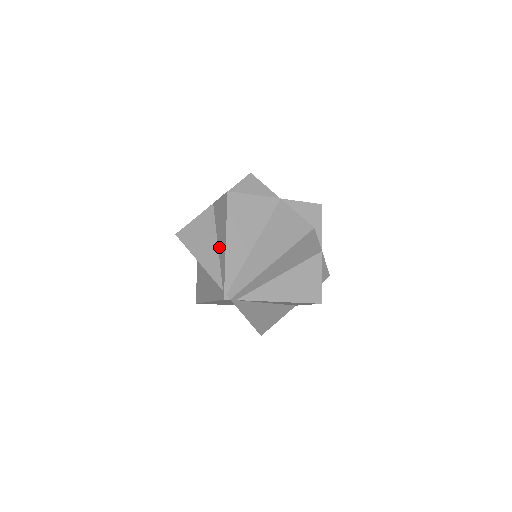
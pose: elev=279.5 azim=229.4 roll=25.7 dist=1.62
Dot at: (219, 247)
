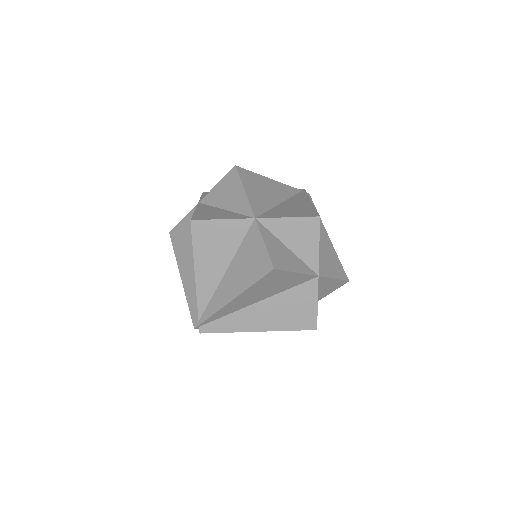
Dot at: (224, 280)
